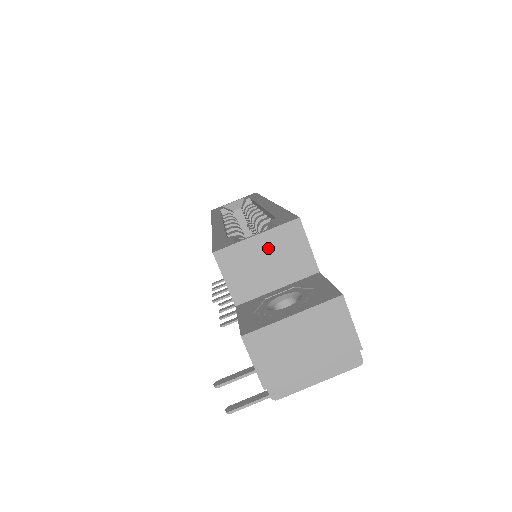
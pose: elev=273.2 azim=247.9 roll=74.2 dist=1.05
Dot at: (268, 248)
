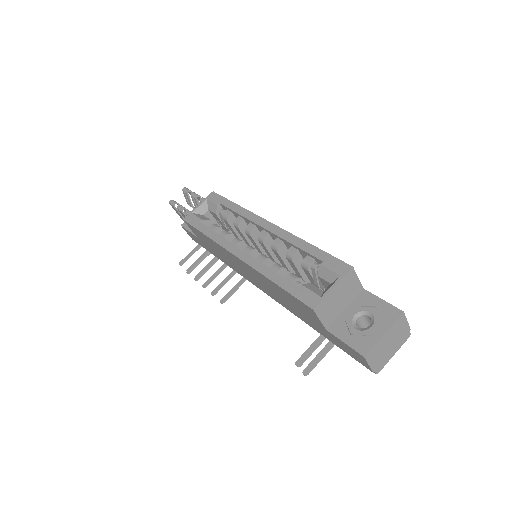
Dot at: (339, 291)
